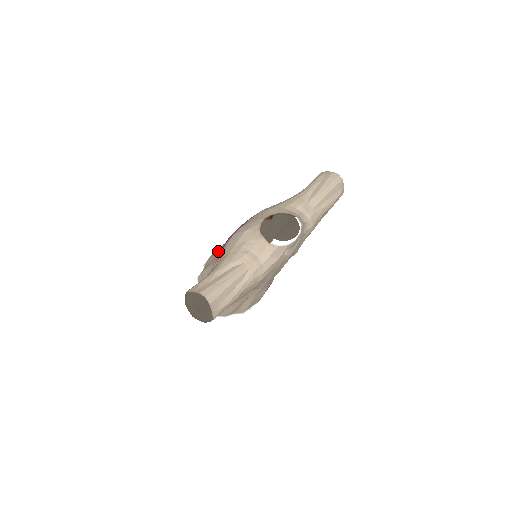
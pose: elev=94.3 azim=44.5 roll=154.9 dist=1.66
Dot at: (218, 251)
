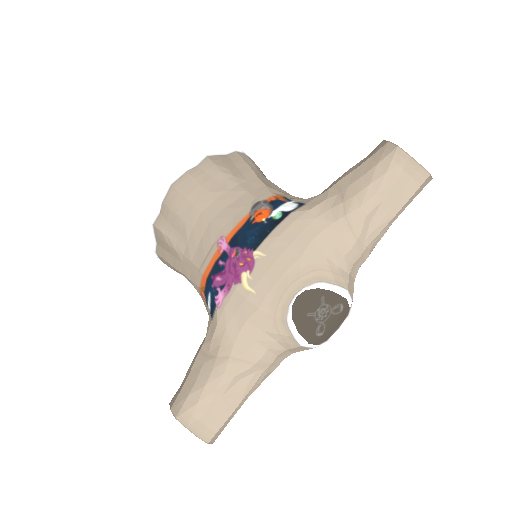
Dot at: (190, 226)
